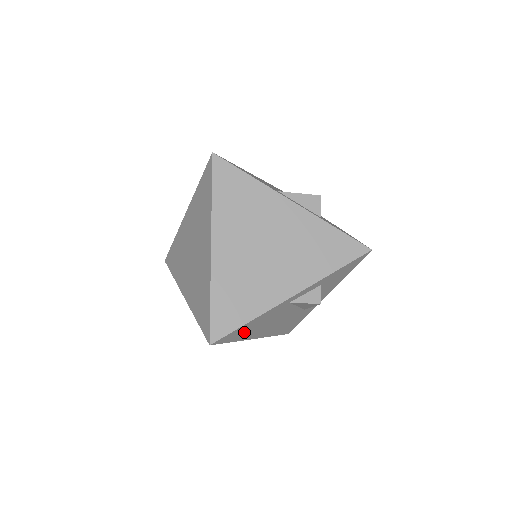
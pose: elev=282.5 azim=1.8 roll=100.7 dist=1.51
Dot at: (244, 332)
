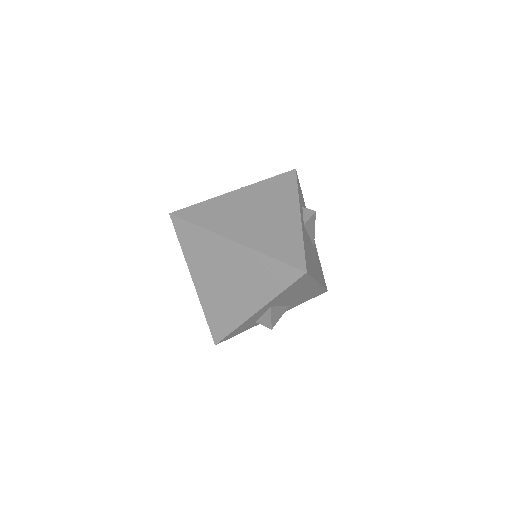
Dot at: (309, 263)
